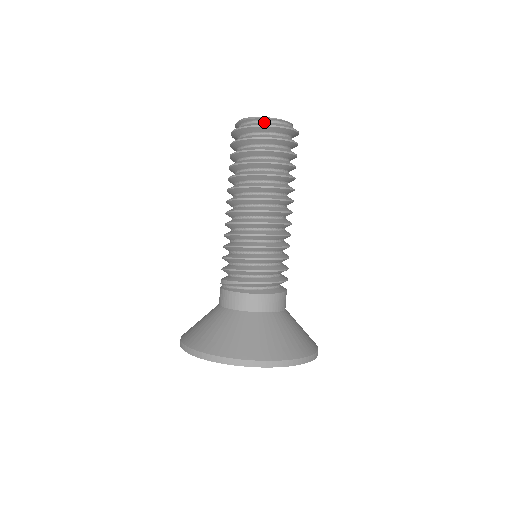
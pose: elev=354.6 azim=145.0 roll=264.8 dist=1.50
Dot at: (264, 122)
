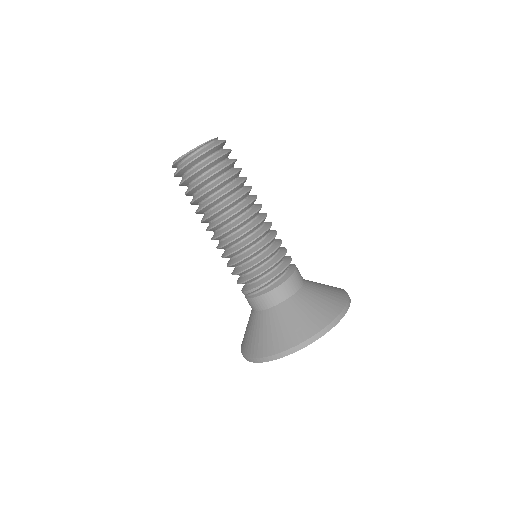
Dot at: (195, 153)
